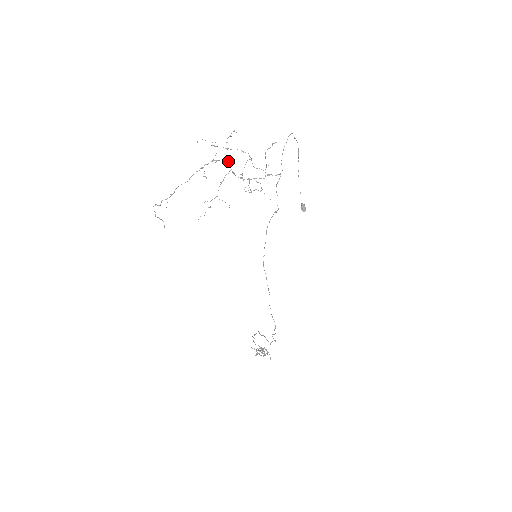
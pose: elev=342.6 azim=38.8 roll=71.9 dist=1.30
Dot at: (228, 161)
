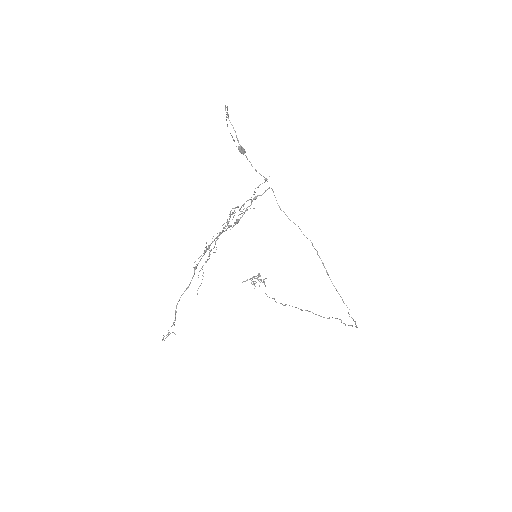
Dot at: occluded
